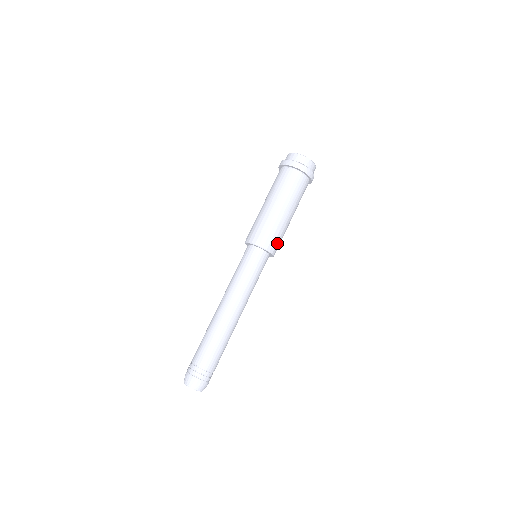
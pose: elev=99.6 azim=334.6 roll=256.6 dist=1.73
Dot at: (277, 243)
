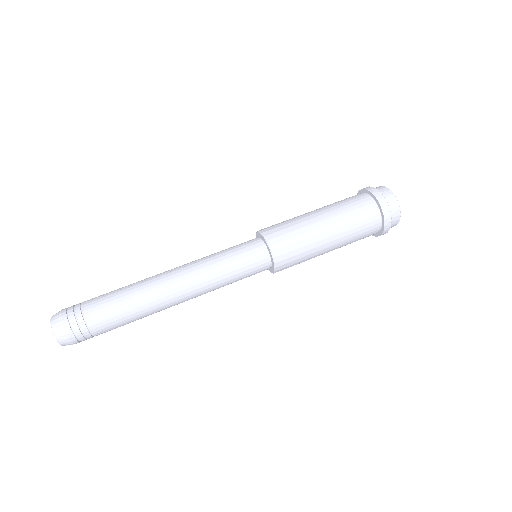
Dot at: occluded
